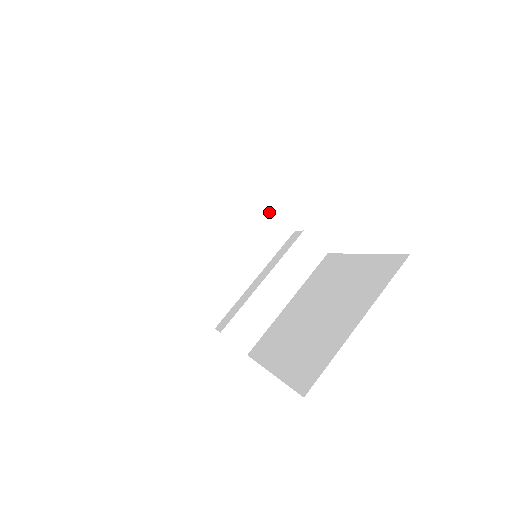
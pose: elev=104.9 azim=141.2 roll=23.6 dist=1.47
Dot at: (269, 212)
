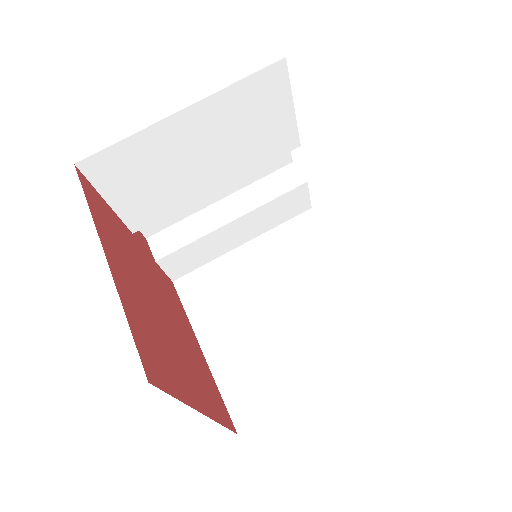
Dot at: (287, 152)
